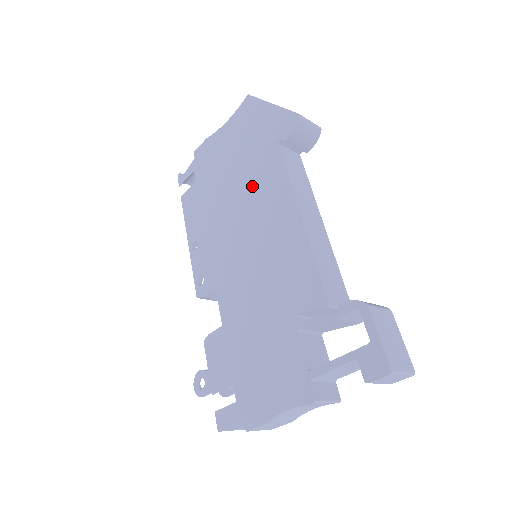
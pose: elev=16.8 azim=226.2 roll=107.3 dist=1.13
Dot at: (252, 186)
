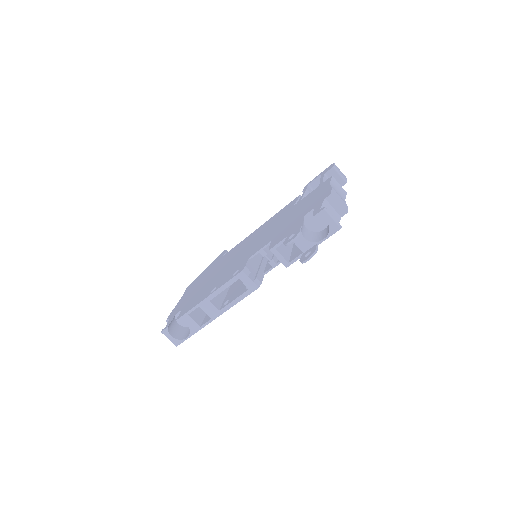
Dot at: (225, 261)
